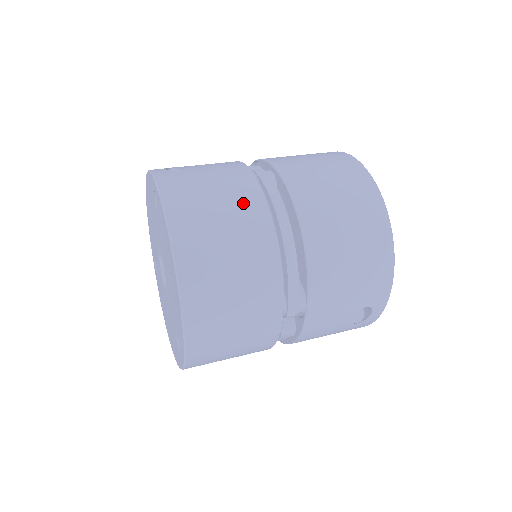
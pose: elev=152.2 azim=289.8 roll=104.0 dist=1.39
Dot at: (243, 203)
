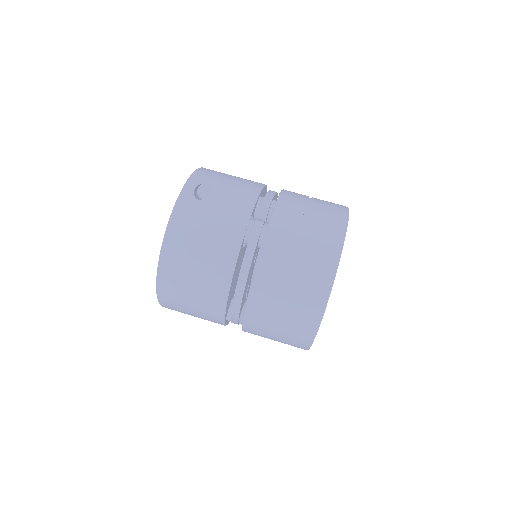
Dot at: (218, 257)
